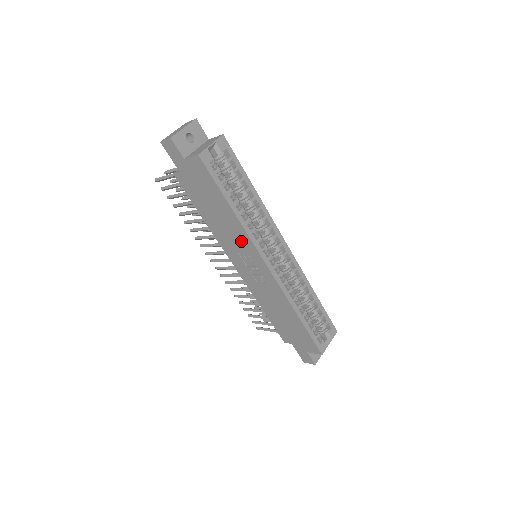
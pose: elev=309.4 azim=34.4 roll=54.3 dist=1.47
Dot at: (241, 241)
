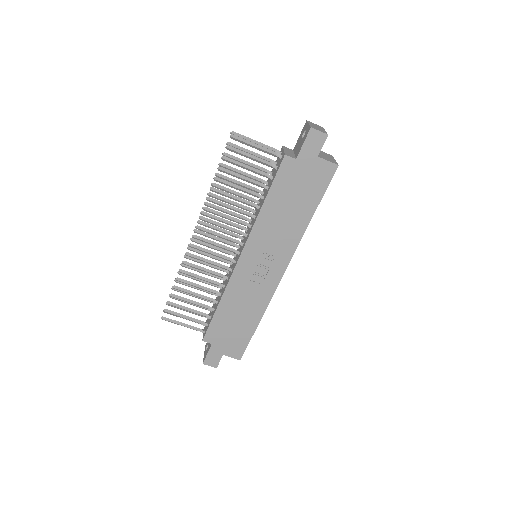
Dot at: (284, 243)
